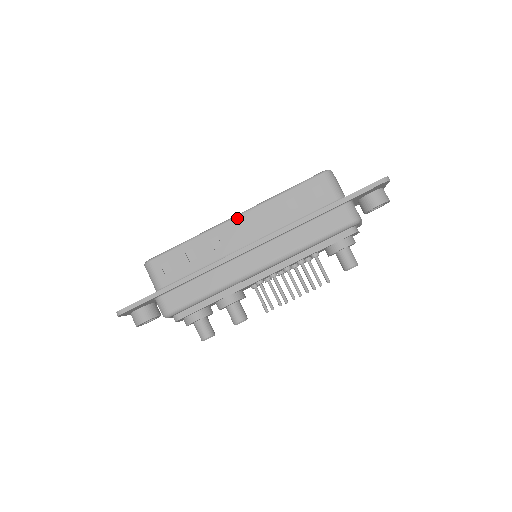
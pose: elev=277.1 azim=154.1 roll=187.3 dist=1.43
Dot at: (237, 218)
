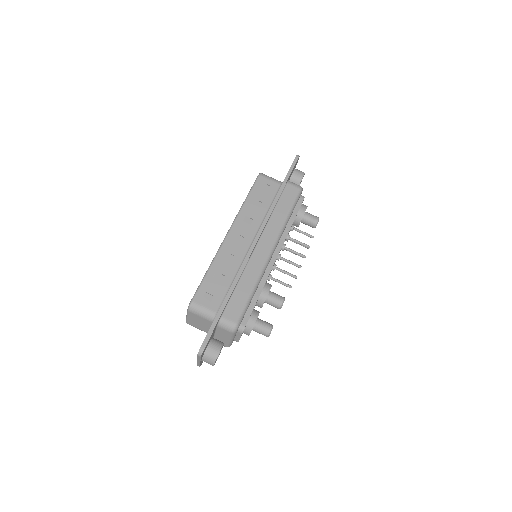
Dot at: (230, 233)
